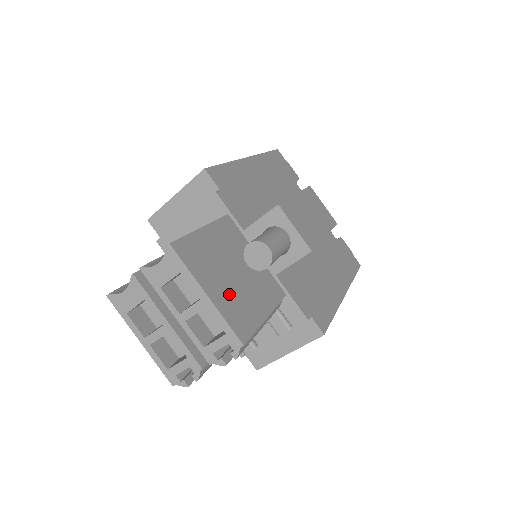
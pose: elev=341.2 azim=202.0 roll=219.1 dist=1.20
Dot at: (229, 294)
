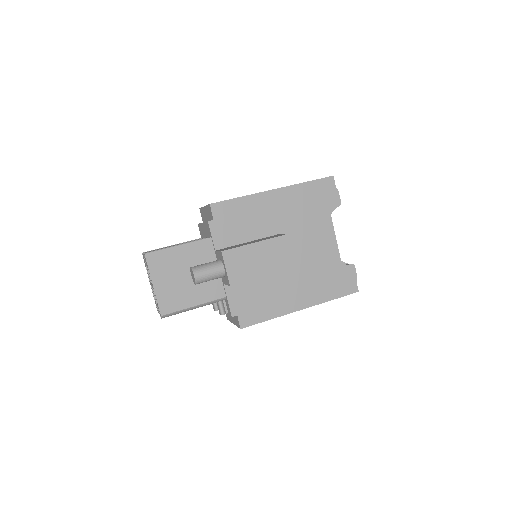
Dot at: (171, 288)
